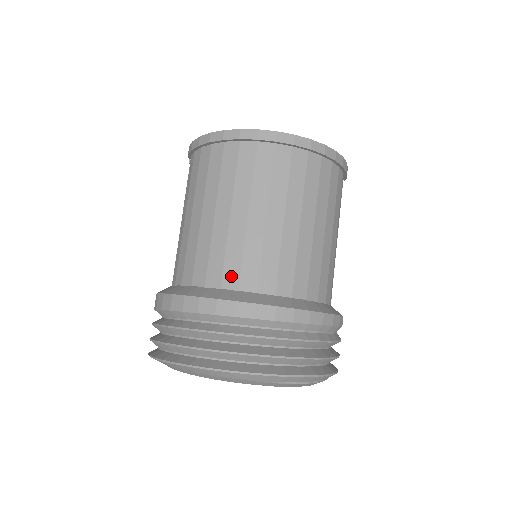
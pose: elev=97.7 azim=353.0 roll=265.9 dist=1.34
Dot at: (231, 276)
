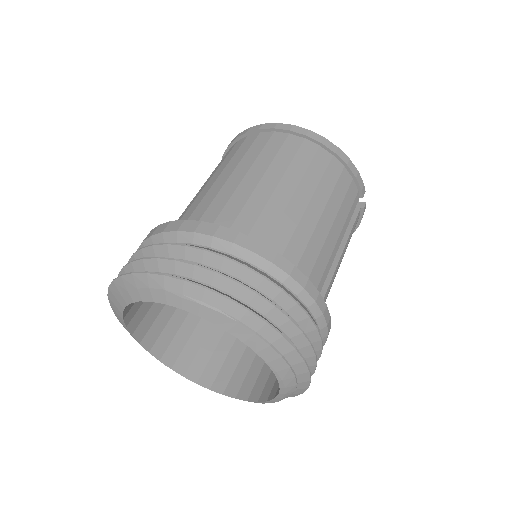
Dot at: (196, 215)
